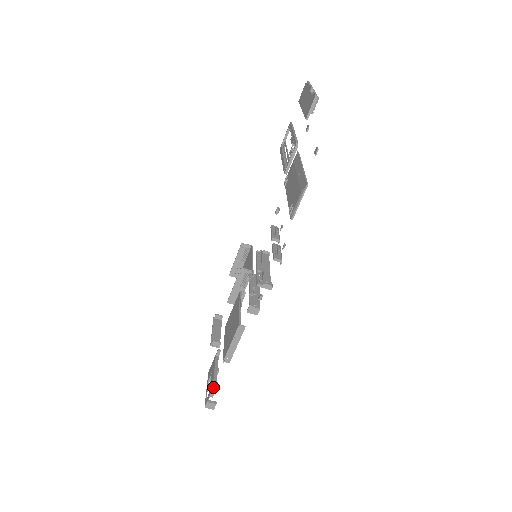
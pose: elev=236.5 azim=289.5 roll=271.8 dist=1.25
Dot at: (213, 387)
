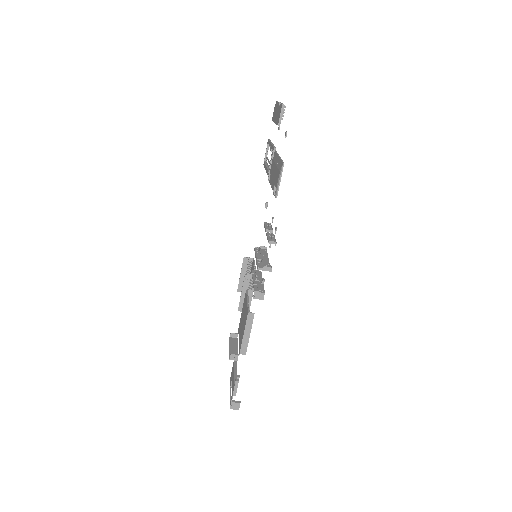
Dot at: (234, 384)
